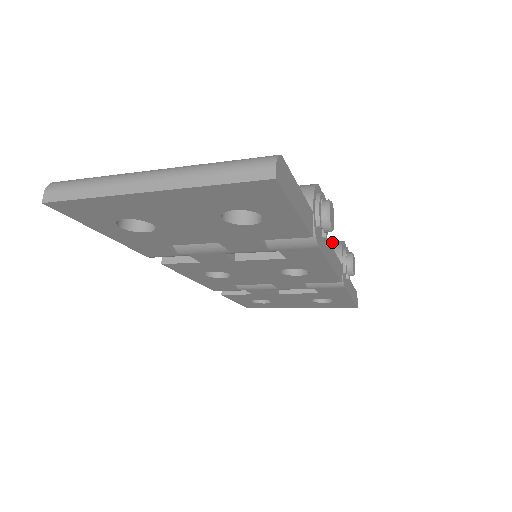
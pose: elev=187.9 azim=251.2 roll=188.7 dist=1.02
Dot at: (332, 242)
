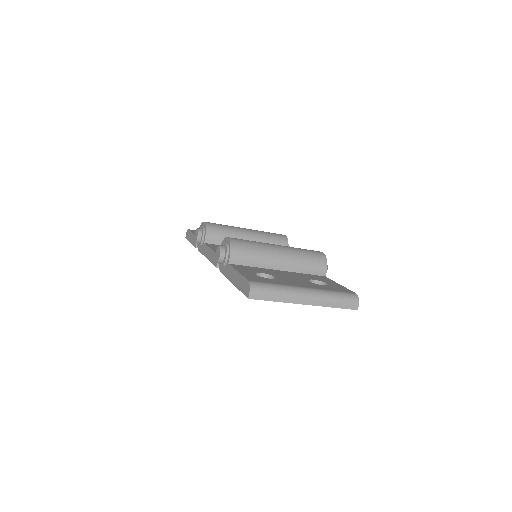
Dot at: (282, 238)
